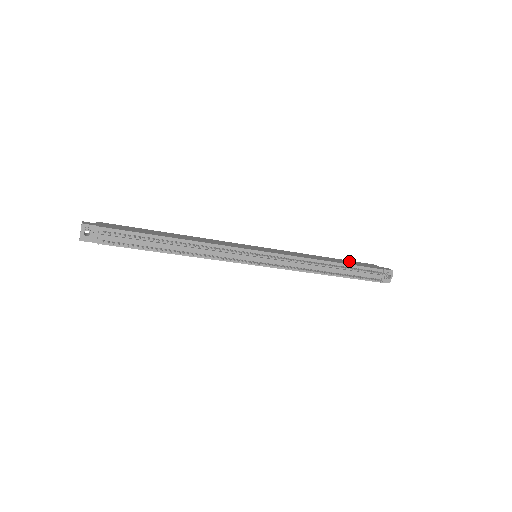
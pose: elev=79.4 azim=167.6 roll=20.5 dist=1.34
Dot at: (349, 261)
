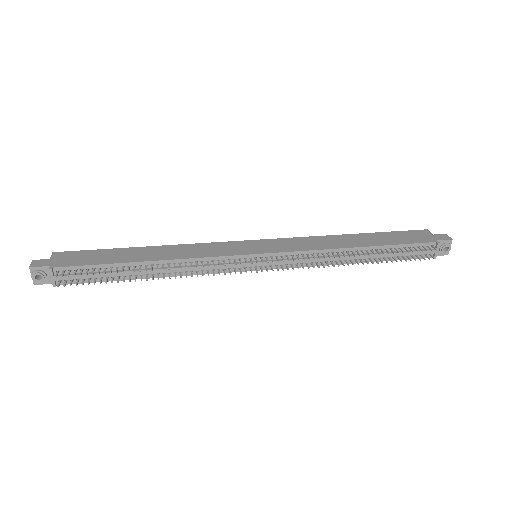
Dot at: (388, 234)
